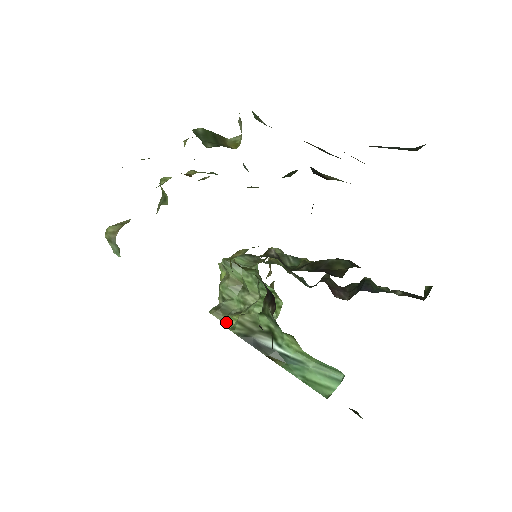
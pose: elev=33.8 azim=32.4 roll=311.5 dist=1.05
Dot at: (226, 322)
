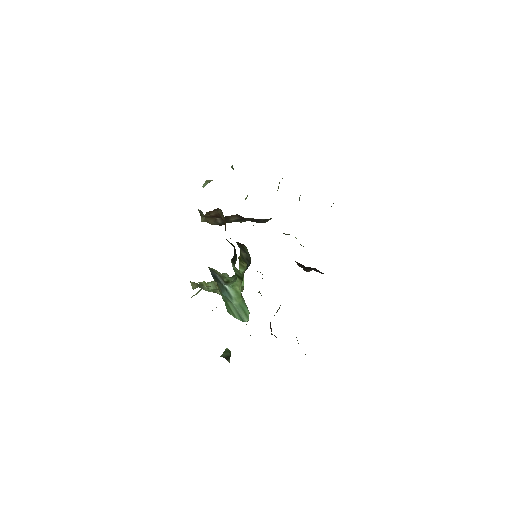
Dot at: occluded
